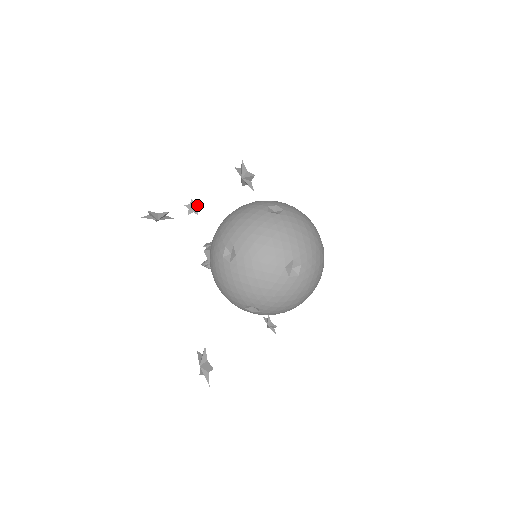
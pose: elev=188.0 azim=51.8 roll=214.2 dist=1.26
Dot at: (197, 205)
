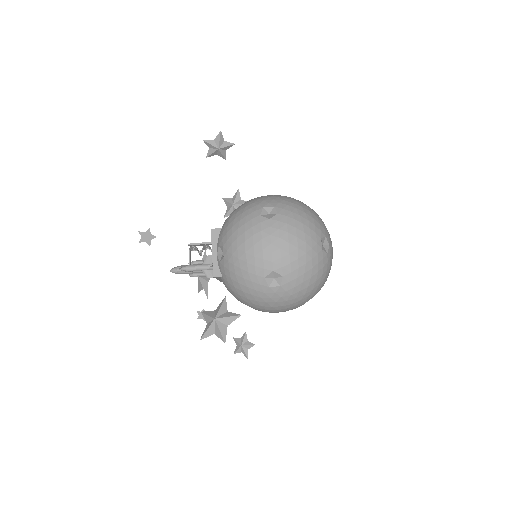
Dot at: (153, 236)
